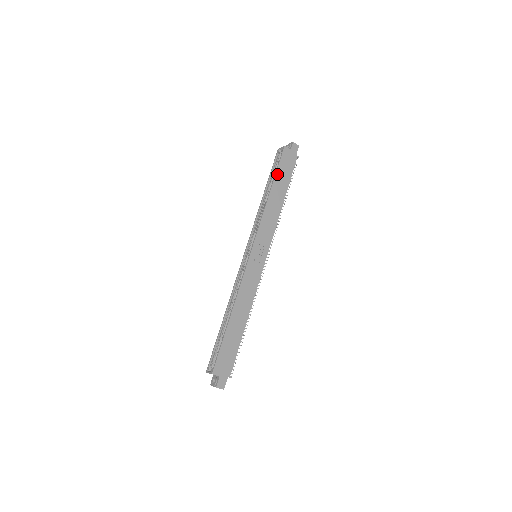
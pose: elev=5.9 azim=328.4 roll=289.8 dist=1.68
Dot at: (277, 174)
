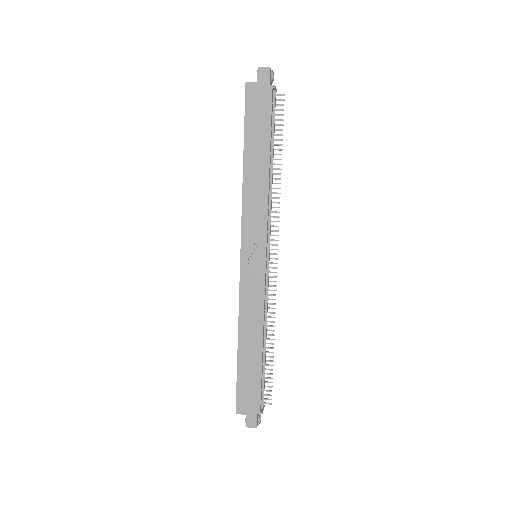
Dot at: (246, 132)
